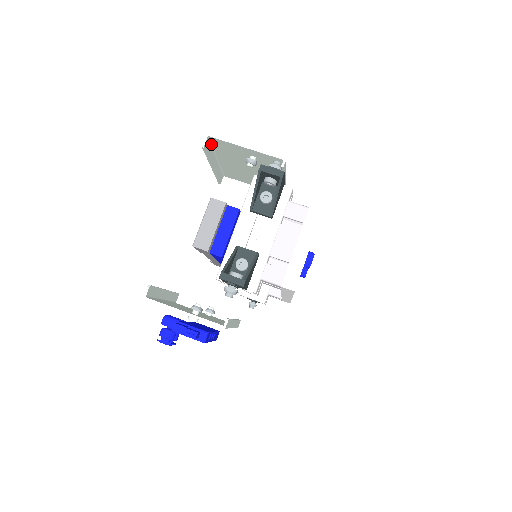
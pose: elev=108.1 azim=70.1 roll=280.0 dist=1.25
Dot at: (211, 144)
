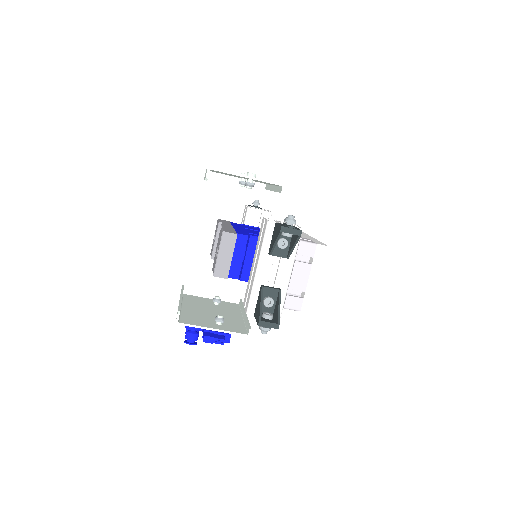
Dot at: occluded
